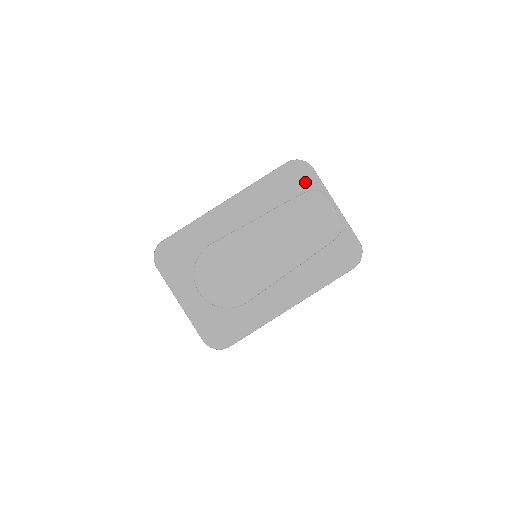
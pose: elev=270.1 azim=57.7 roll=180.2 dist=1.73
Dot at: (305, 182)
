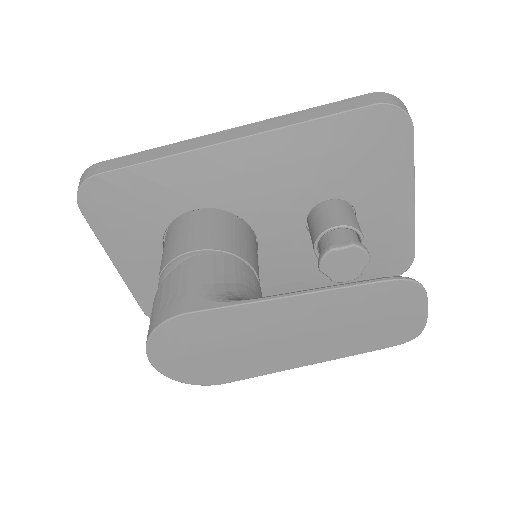
Dot at: (387, 150)
